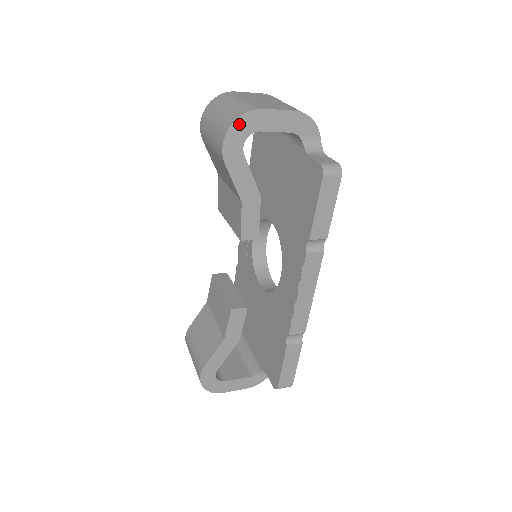
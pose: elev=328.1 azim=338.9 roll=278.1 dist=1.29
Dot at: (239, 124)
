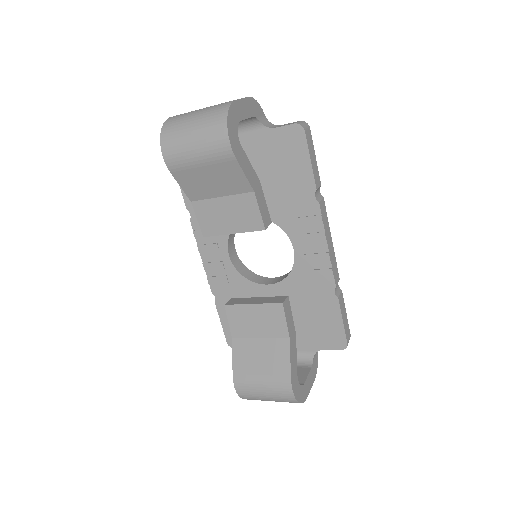
Dot at: (230, 118)
